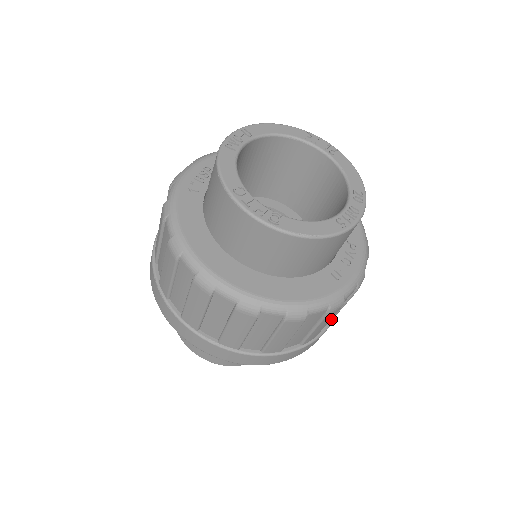
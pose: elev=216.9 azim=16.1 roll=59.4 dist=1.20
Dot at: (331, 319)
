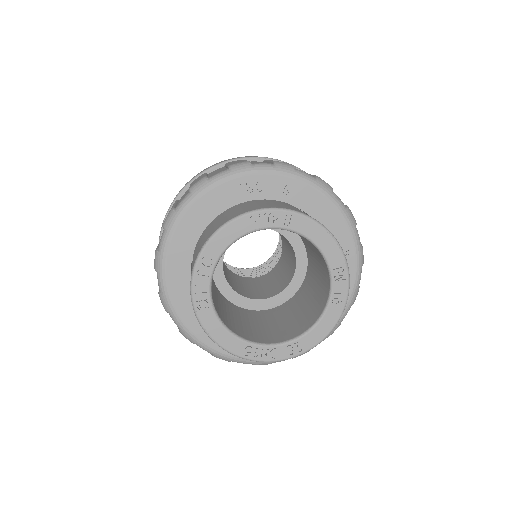
Dot at: occluded
